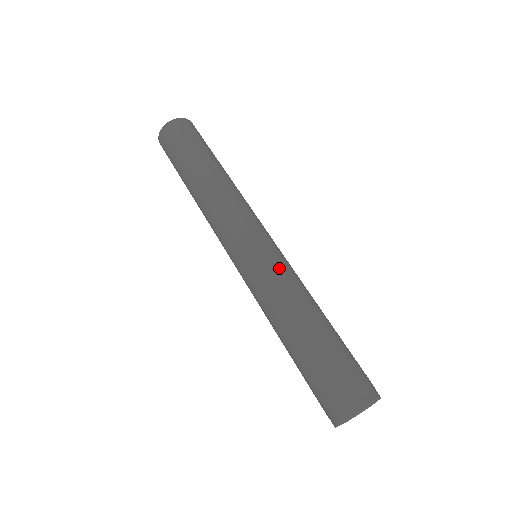
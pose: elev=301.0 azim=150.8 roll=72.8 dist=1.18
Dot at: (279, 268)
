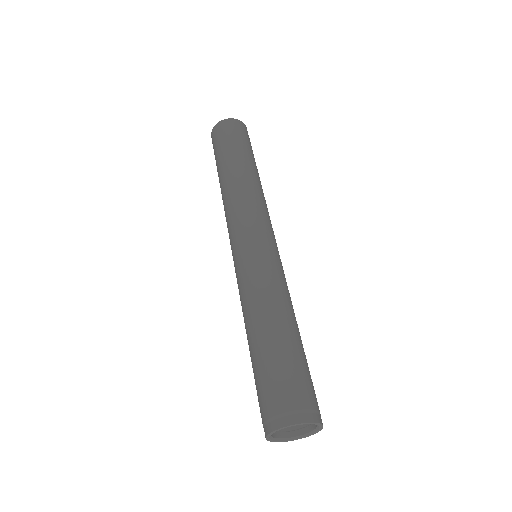
Dot at: (280, 272)
